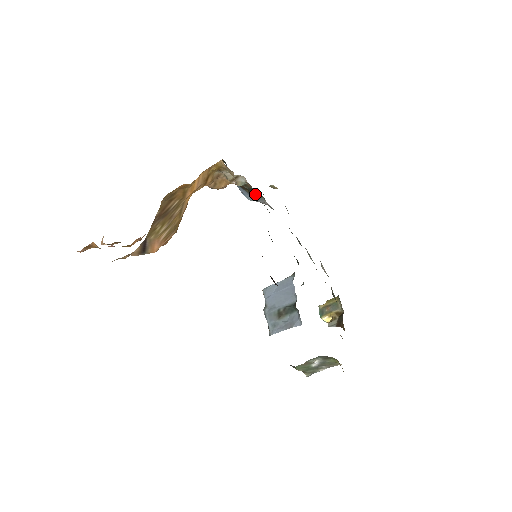
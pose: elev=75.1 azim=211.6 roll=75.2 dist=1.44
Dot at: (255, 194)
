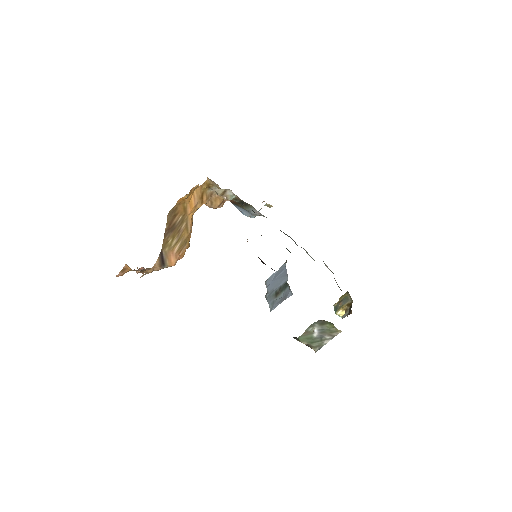
Dot at: (246, 205)
